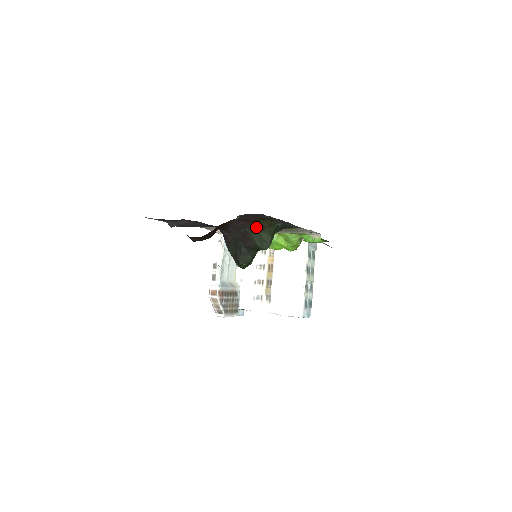
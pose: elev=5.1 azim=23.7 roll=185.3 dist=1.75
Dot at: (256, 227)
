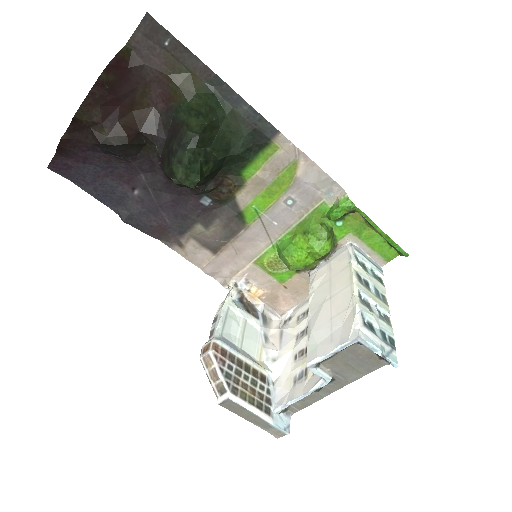
Dot at: (179, 96)
